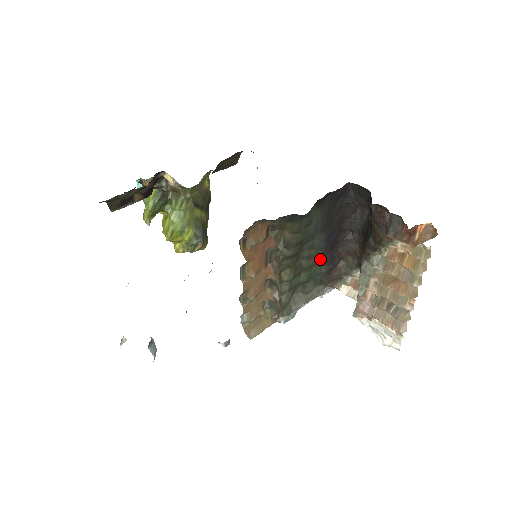
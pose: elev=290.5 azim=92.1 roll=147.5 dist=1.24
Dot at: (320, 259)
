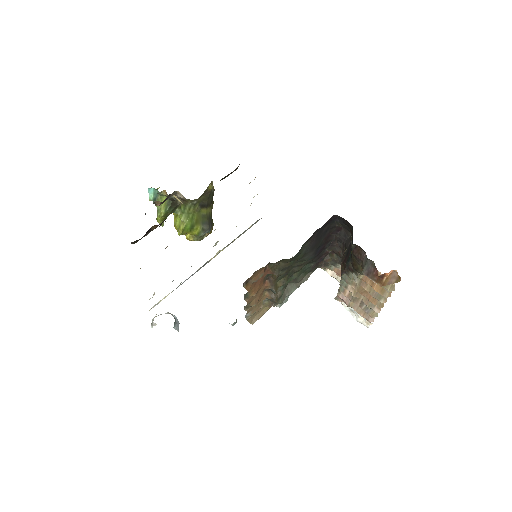
Dot at: (309, 262)
